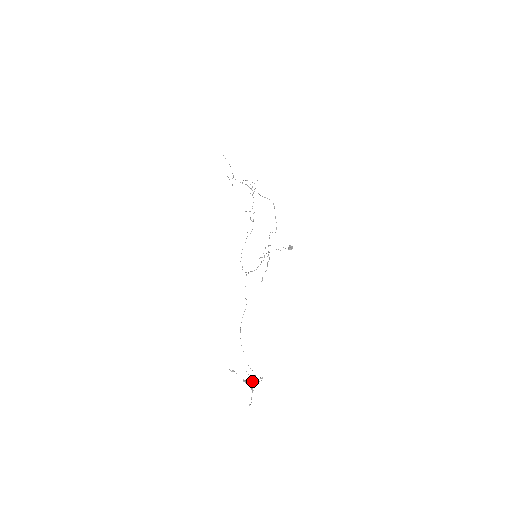
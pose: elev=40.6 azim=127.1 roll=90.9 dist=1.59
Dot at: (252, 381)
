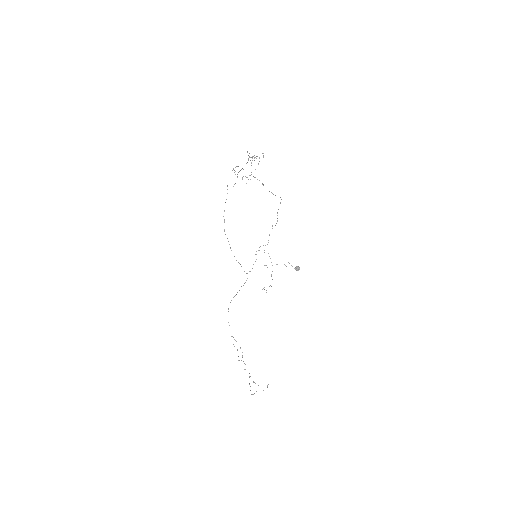
Dot at: occluded
